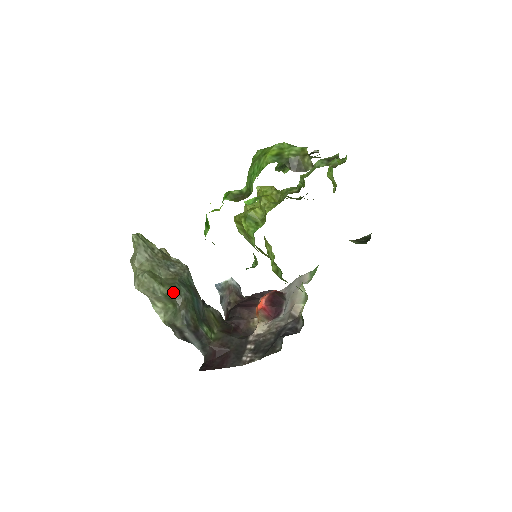
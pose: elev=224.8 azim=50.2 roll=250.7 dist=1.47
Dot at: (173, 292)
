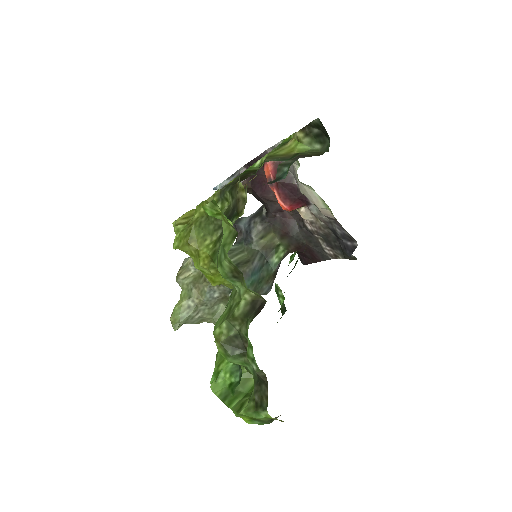
Dot at: occluded
